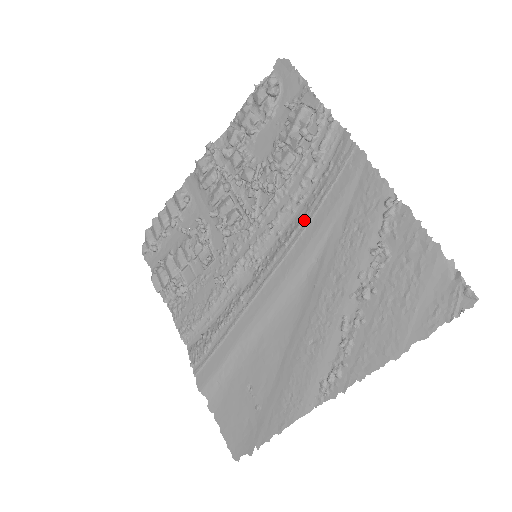
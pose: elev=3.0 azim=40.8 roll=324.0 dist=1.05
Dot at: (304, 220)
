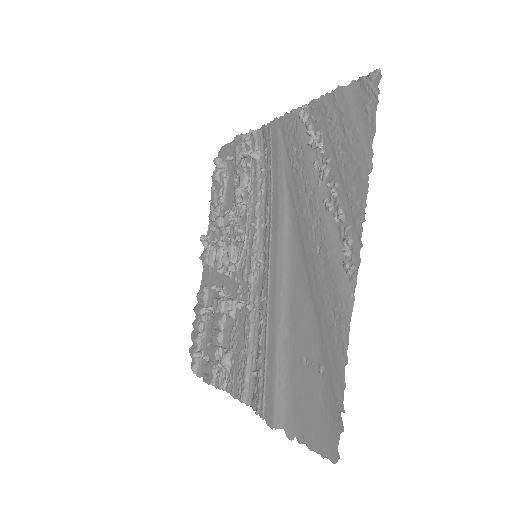
Dot at: (269, 193)
